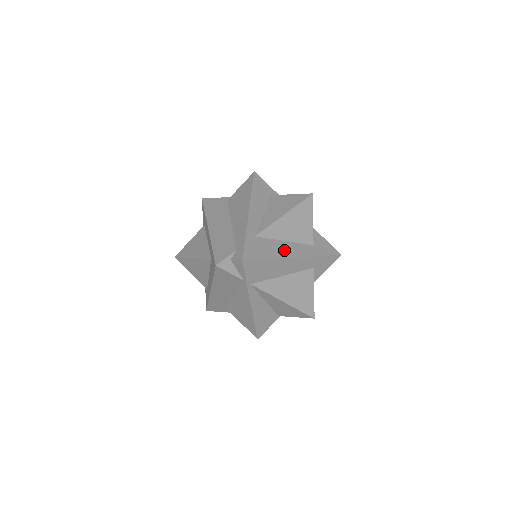
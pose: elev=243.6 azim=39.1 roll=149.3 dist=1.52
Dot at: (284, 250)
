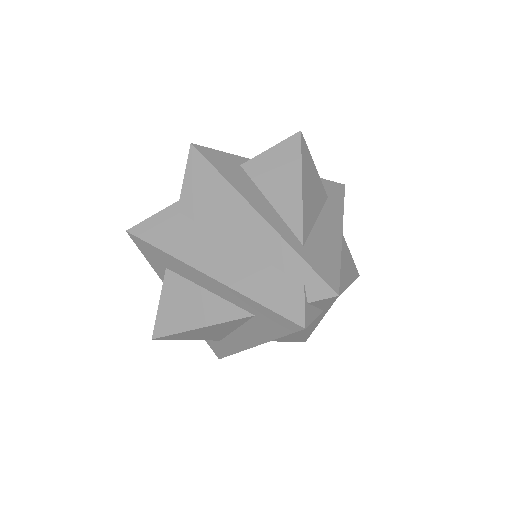
Dot at: (330, 233)
